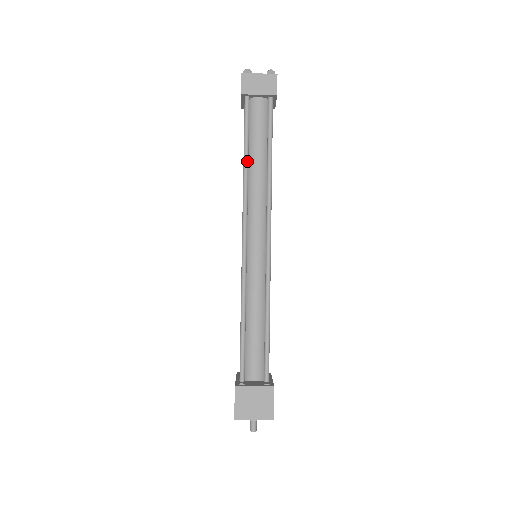
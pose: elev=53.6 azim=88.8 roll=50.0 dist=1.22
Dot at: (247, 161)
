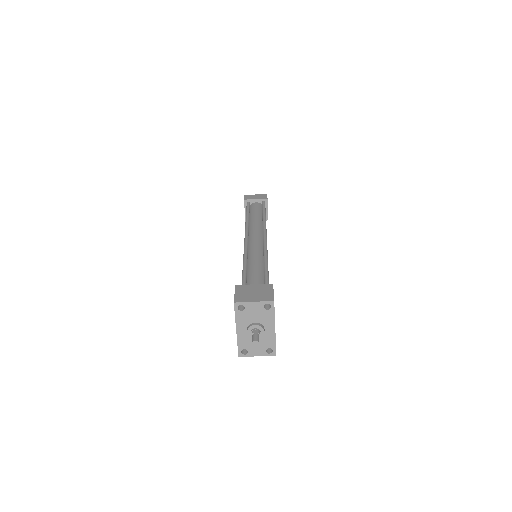
Dot at: (248, 218)
